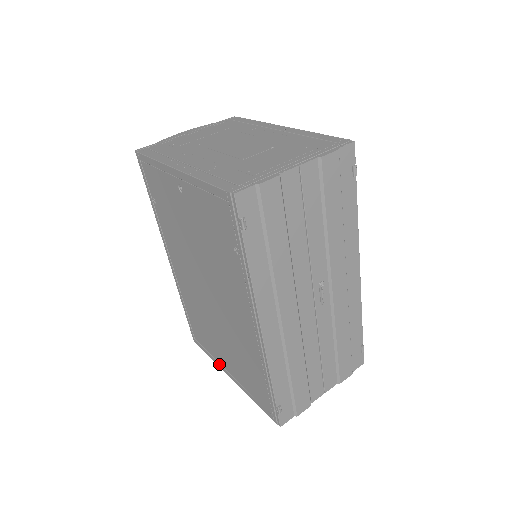
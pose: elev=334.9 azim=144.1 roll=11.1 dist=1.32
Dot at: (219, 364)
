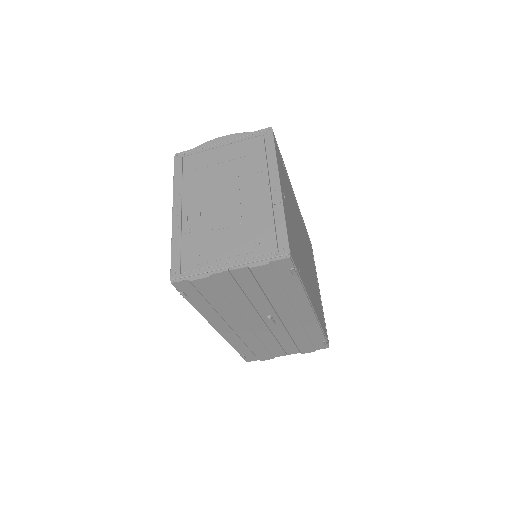
Dot at: occluded
